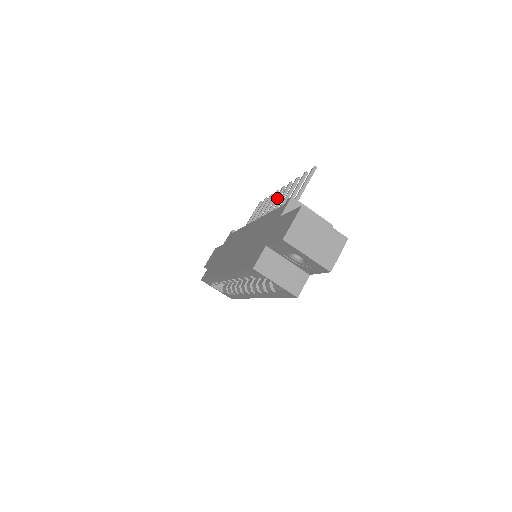
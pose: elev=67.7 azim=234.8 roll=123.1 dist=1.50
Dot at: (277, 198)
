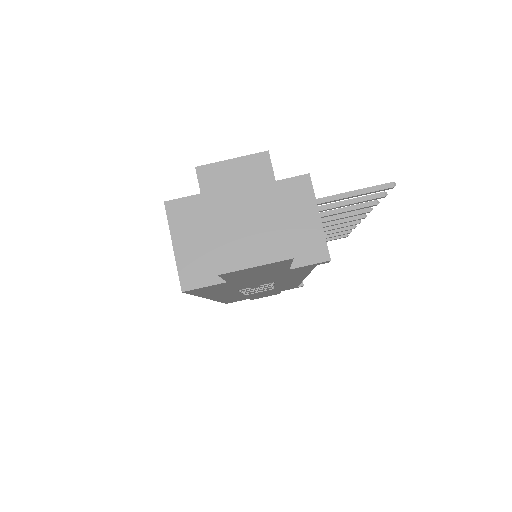
Dot at: (343, 219)
